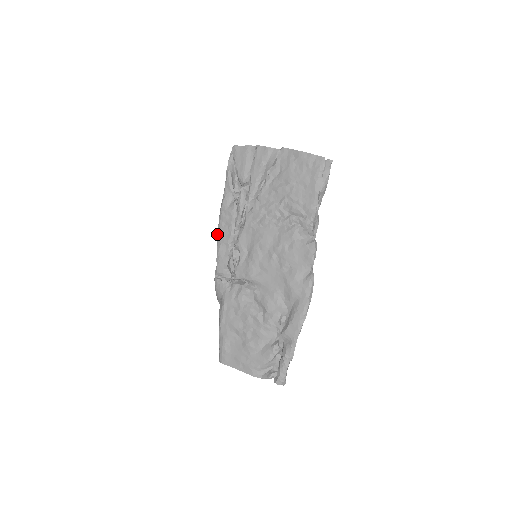
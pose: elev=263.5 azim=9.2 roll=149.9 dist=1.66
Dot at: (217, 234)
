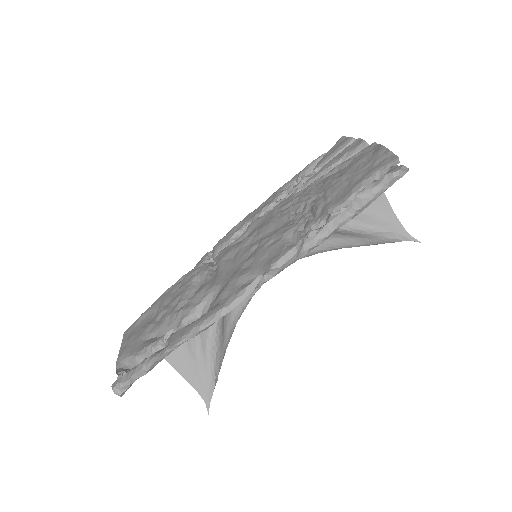
Dot at: occluded
